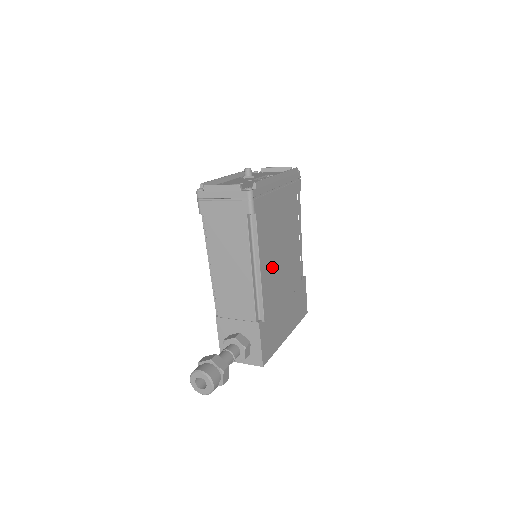
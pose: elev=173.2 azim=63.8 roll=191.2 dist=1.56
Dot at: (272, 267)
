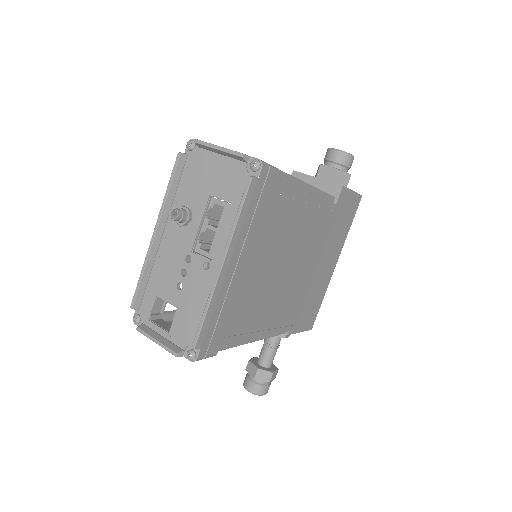
Dot at: (278, 303)
